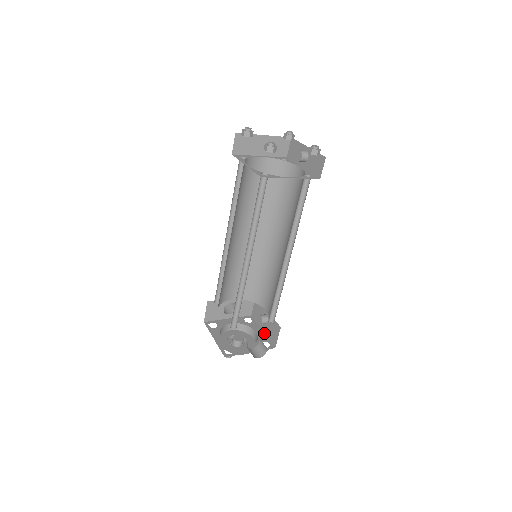
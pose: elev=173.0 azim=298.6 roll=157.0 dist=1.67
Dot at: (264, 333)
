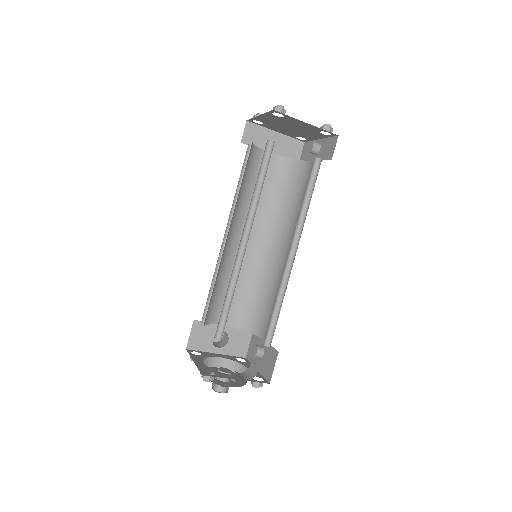
Dot at: (258, 371)
